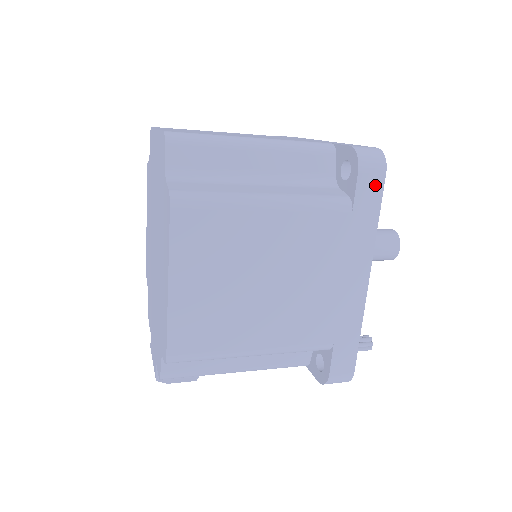
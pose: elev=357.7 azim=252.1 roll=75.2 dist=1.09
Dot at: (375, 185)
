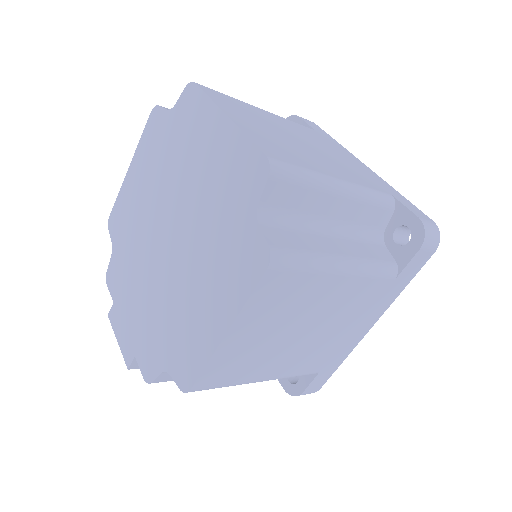
Dot at: (422, 260)
